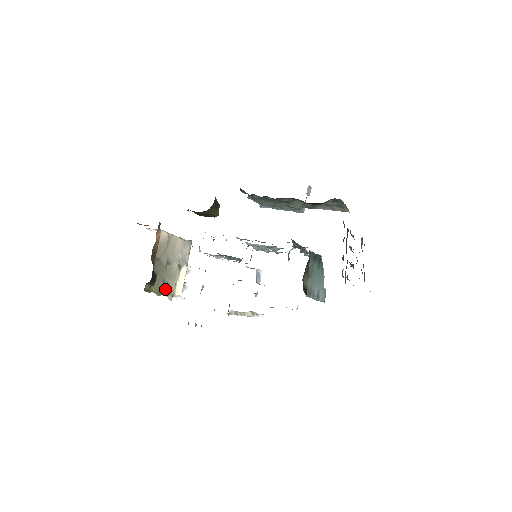
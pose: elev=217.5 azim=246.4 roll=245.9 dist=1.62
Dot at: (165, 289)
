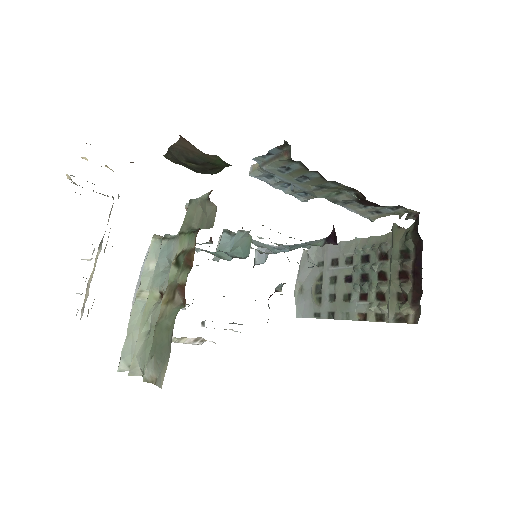
Dot at: (94, 299)
